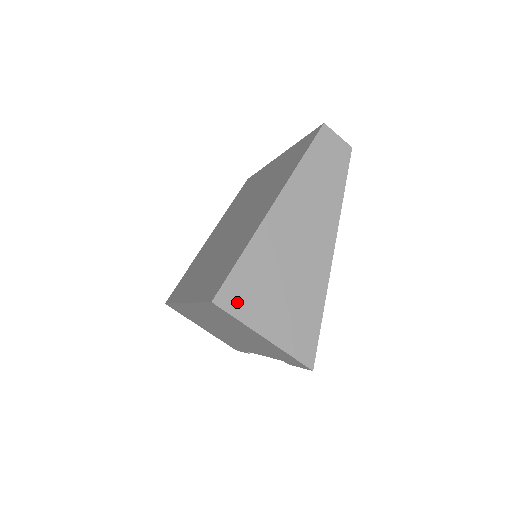
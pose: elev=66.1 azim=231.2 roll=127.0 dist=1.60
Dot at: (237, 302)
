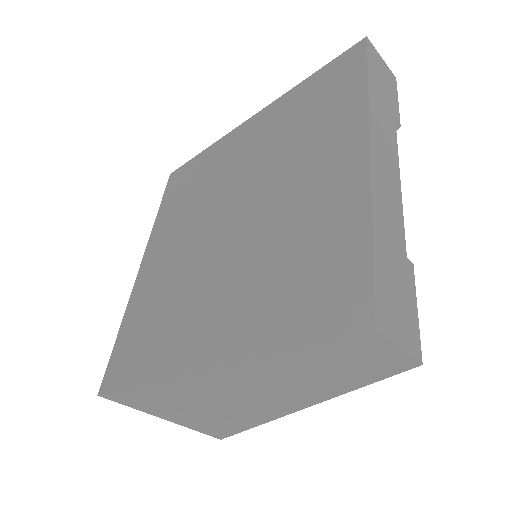
Dot at: (132, 402)
